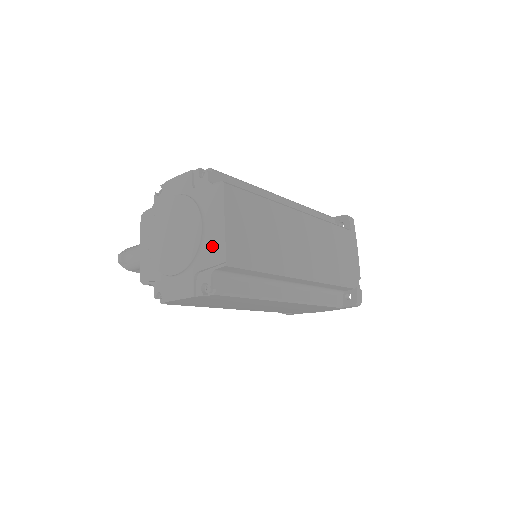
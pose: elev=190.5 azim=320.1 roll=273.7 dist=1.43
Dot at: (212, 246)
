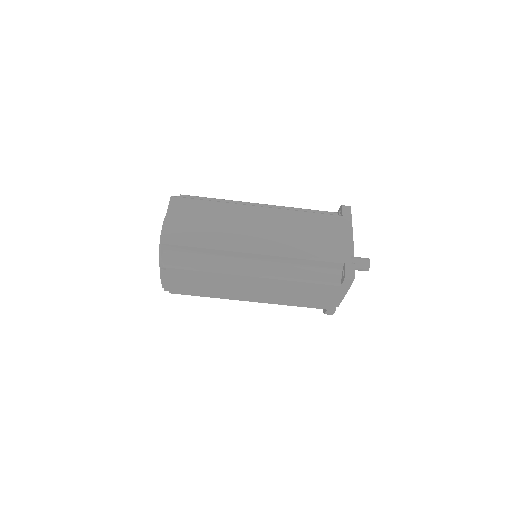
Dot at: occluded
